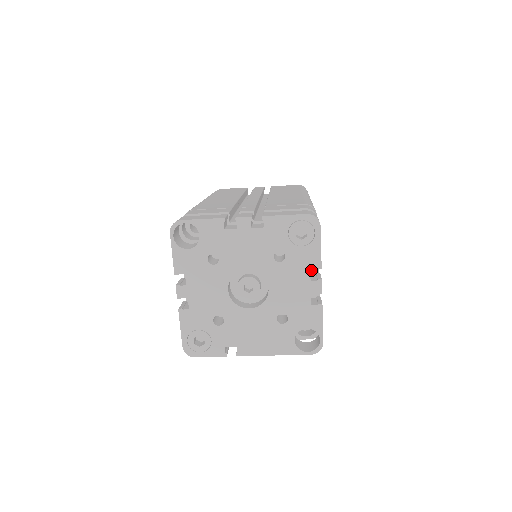
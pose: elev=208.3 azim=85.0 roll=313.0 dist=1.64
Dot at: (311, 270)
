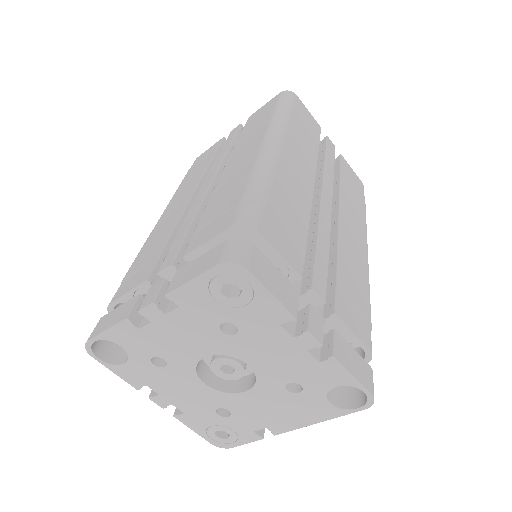
Dot at: (302, 294)
